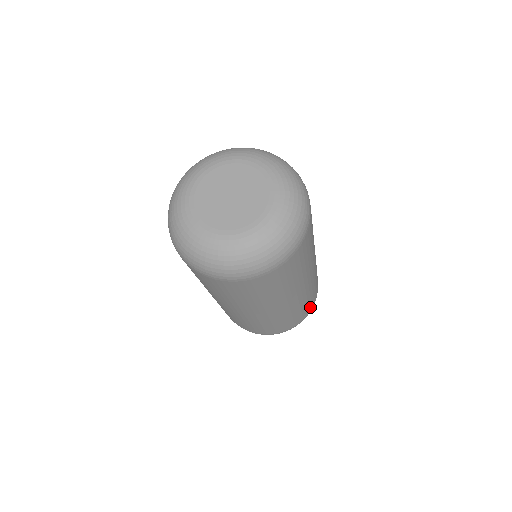
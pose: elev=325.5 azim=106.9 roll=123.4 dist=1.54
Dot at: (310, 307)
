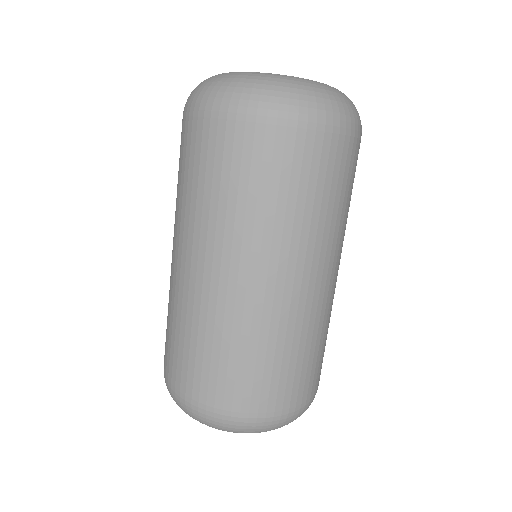
Dot at: (294, 394)
